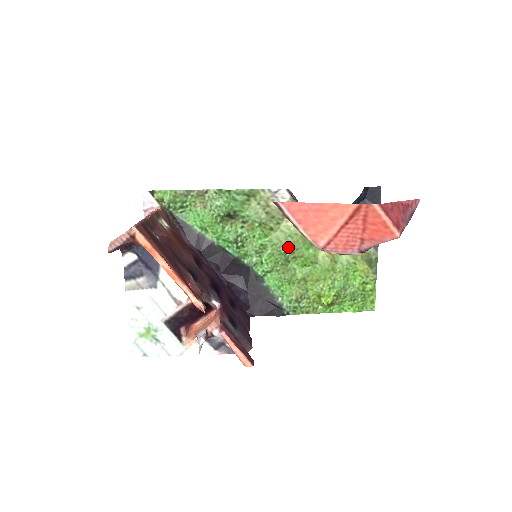
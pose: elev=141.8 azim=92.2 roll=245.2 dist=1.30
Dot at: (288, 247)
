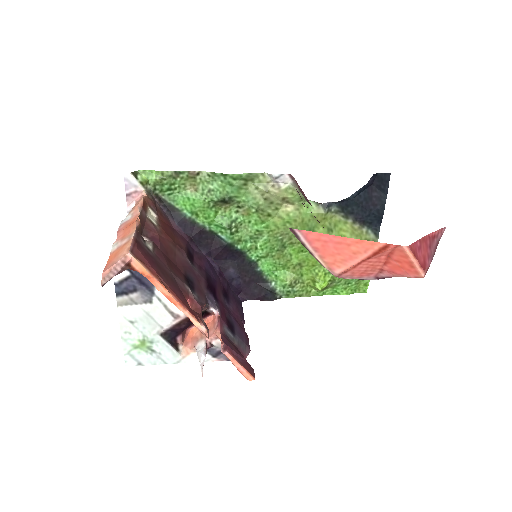
Dot at: (286, 233)
